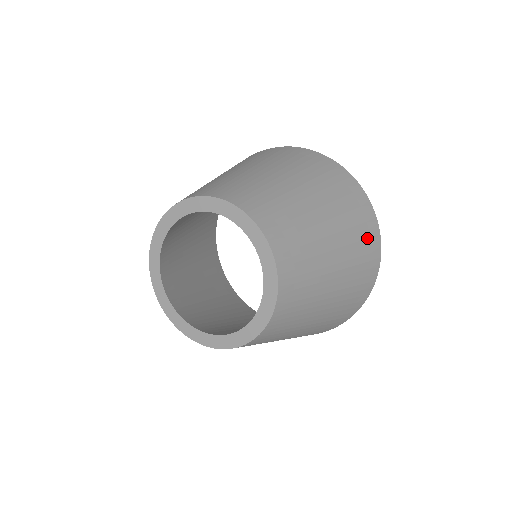
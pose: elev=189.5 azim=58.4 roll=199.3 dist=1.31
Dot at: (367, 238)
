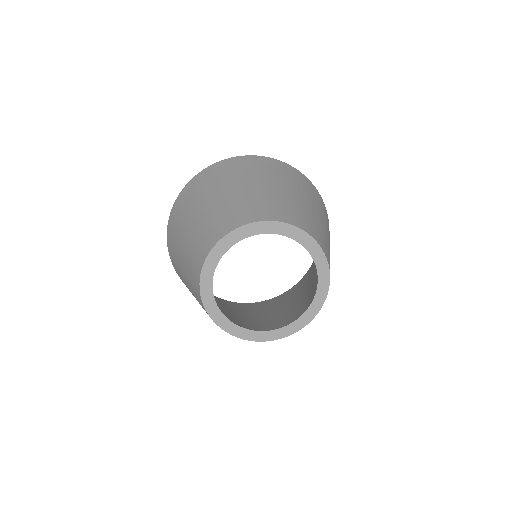
Dot at: occluded
